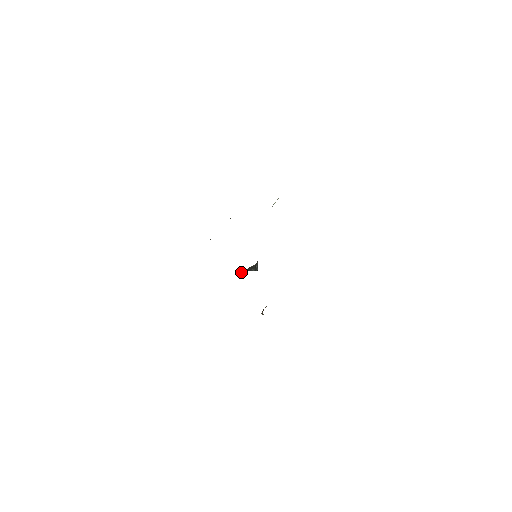
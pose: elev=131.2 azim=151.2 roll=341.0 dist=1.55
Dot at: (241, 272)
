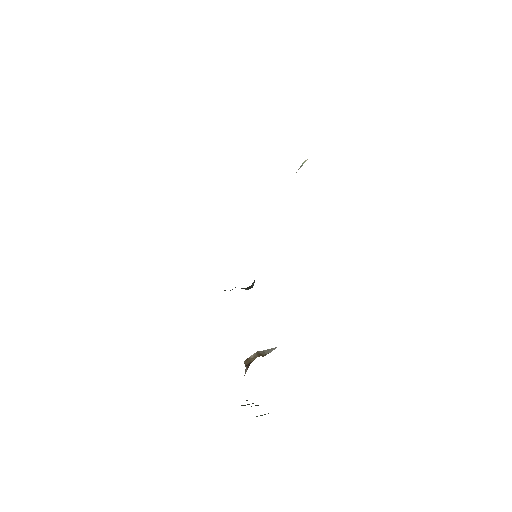
Dot at: occluded
